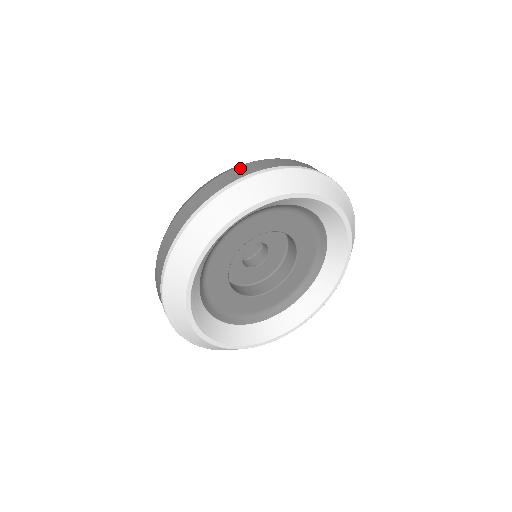
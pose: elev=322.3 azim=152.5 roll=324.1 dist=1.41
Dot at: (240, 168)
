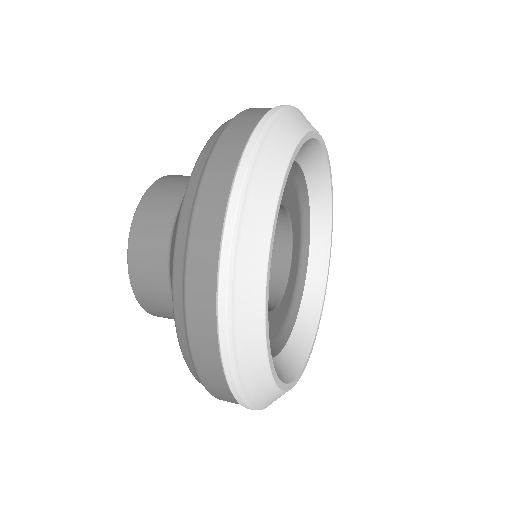
Dot at: occluded
